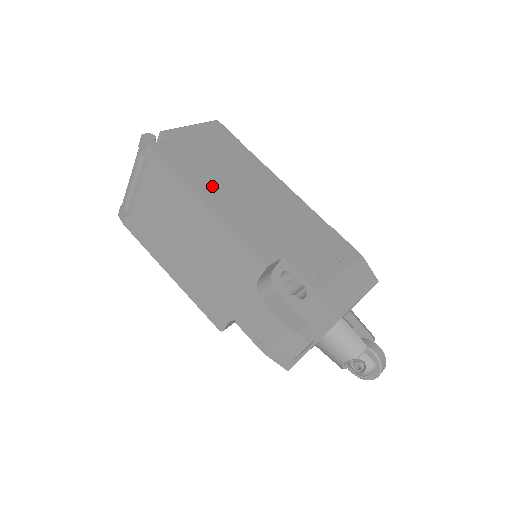
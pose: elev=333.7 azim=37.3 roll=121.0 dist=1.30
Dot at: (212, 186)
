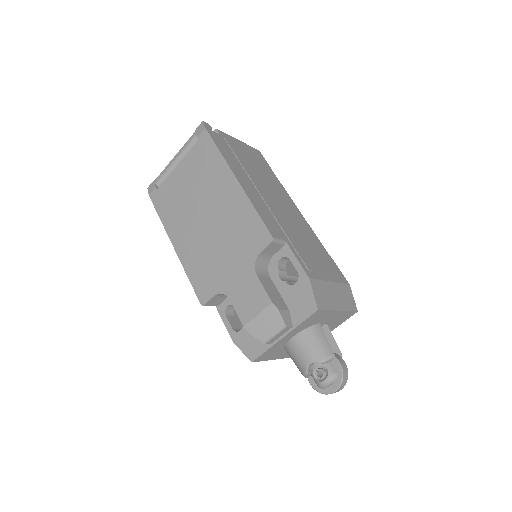
Dot at: (245, 176)
